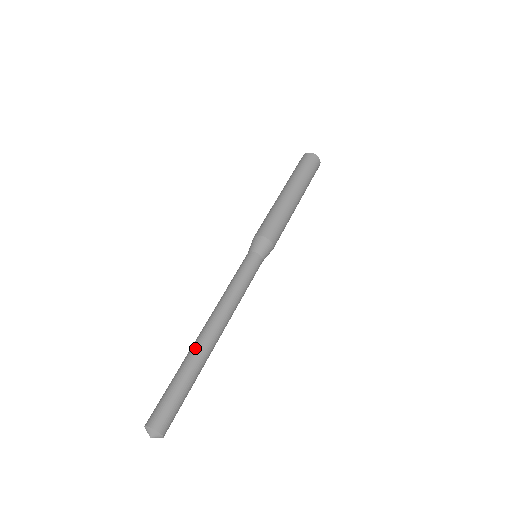
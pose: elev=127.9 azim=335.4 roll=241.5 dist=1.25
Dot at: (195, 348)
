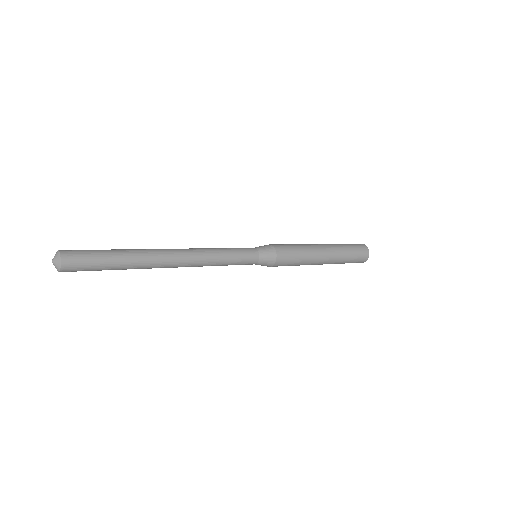
Dot at: (146, 249)
